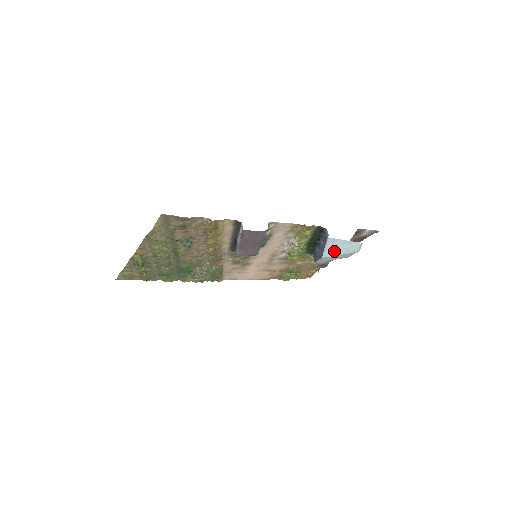
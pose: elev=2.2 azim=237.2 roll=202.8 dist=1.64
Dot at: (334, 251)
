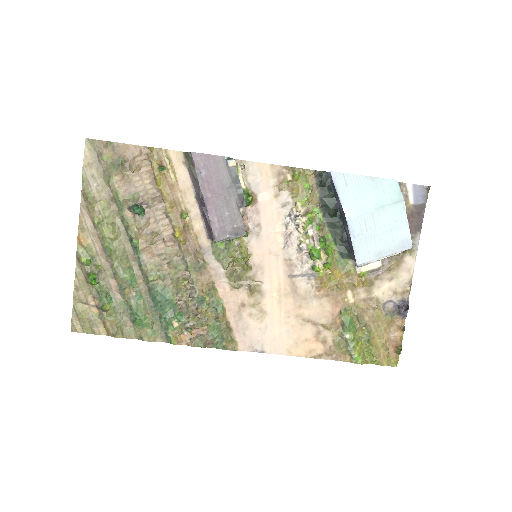
Dot at: (359, 202)
